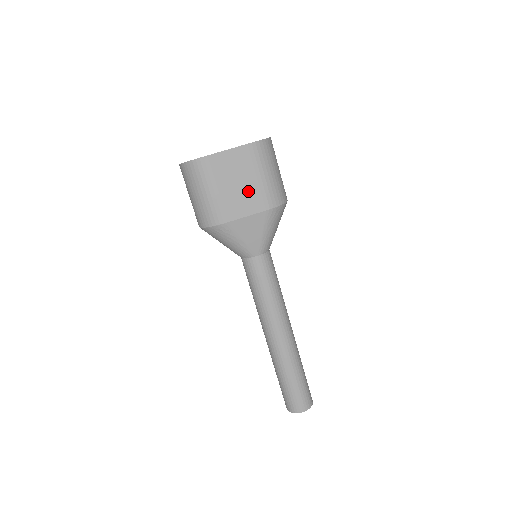
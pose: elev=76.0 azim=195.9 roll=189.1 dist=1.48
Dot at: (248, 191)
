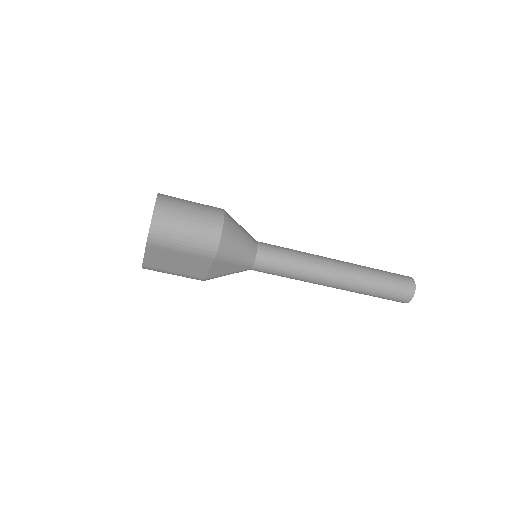
Dot at: (188, 261)
